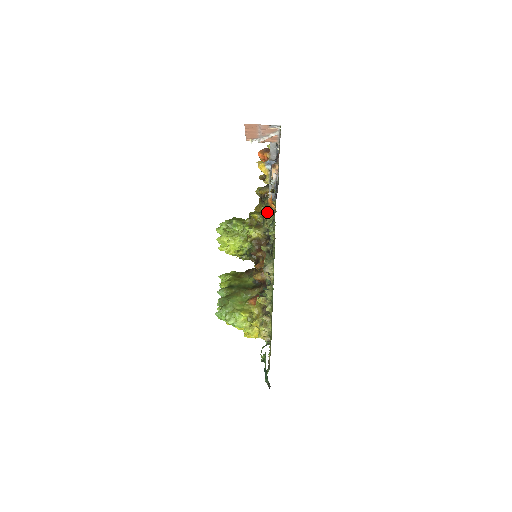
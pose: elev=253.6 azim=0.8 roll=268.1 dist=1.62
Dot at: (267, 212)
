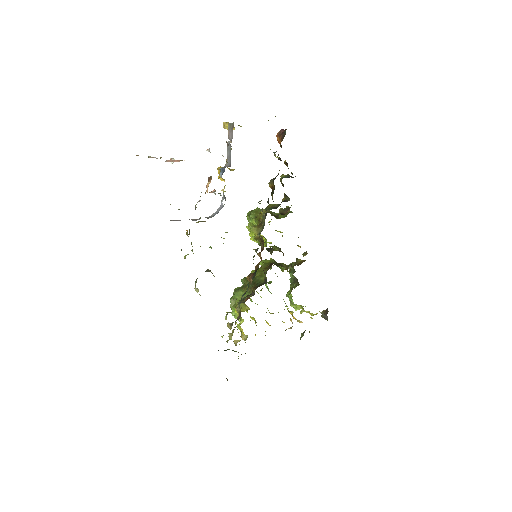
Dot at: (187, 234)
